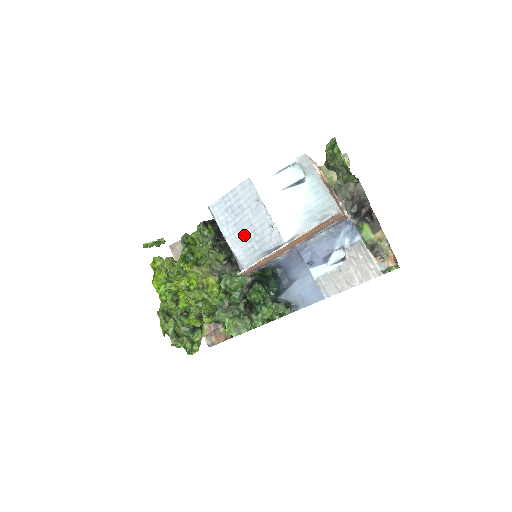
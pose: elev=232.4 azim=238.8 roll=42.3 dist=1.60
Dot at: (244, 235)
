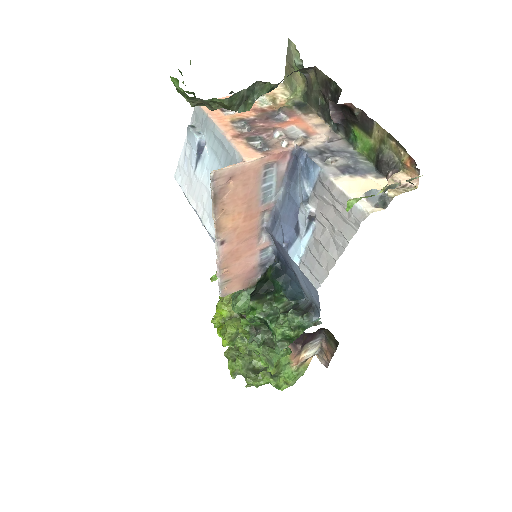
Dot at: occluded
